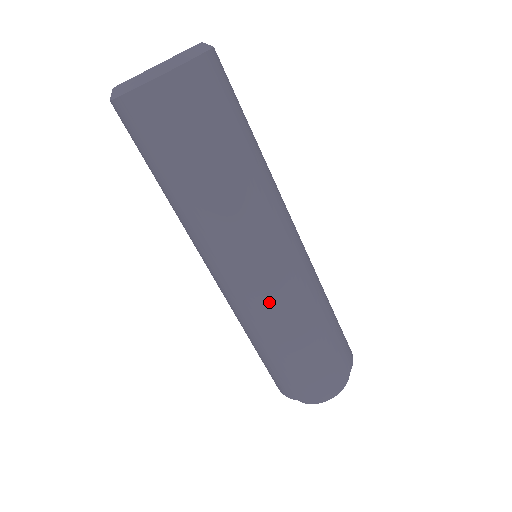
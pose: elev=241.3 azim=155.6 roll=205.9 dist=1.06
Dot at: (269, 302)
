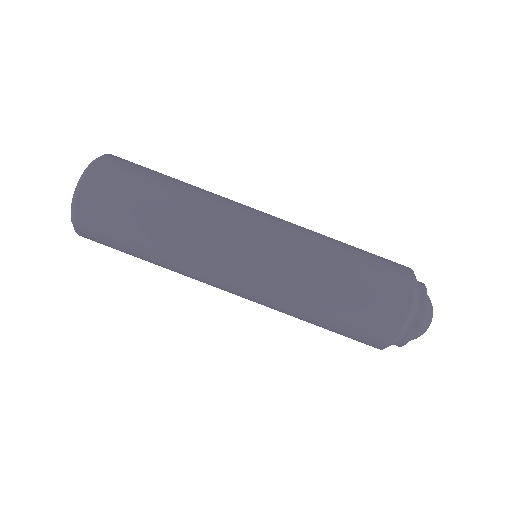
Dot at: (266, 301)
